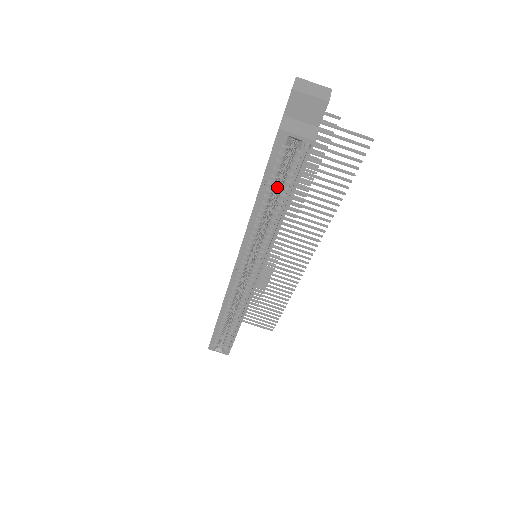
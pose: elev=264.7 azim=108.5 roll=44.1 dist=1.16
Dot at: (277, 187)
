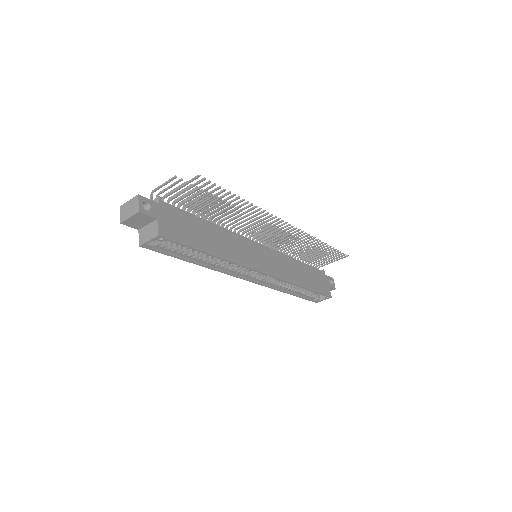
Dot at: occluded
